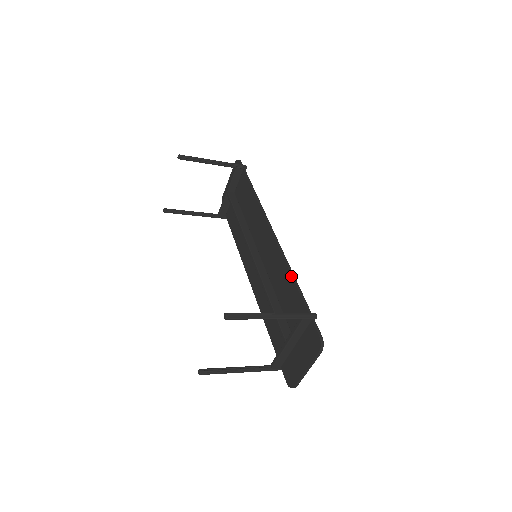
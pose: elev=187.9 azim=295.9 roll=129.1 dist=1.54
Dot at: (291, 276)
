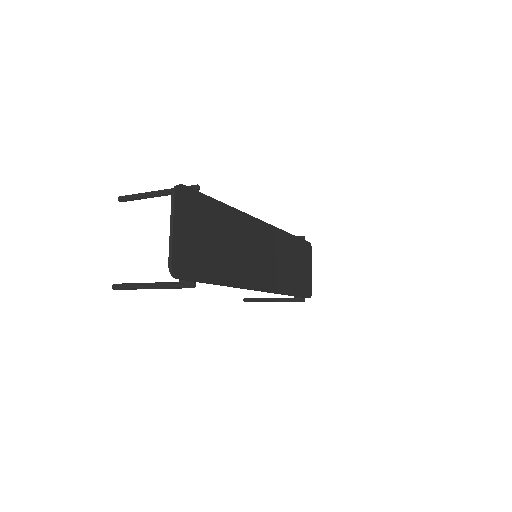
Dot at: (228, 207)
